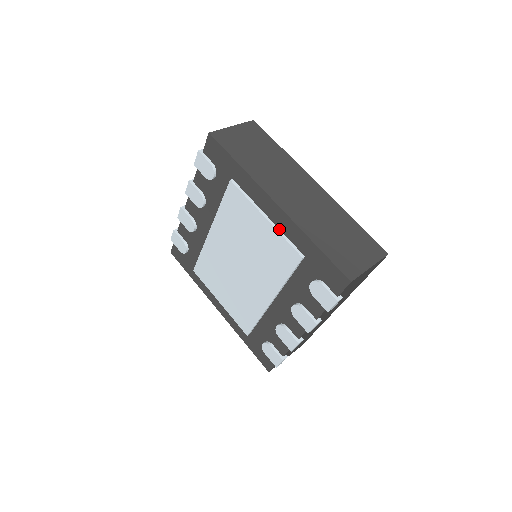
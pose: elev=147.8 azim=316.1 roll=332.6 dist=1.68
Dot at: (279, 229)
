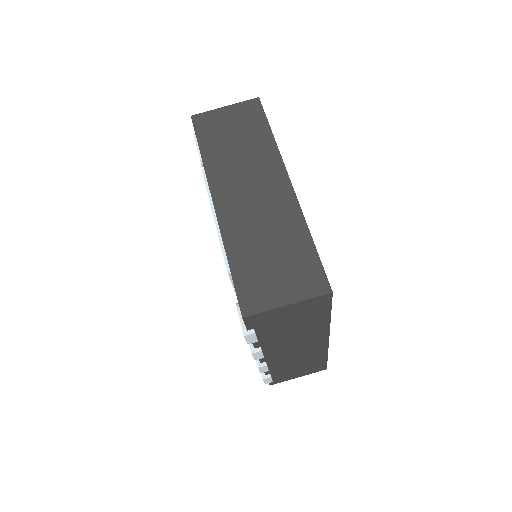
Dot at: occluded
